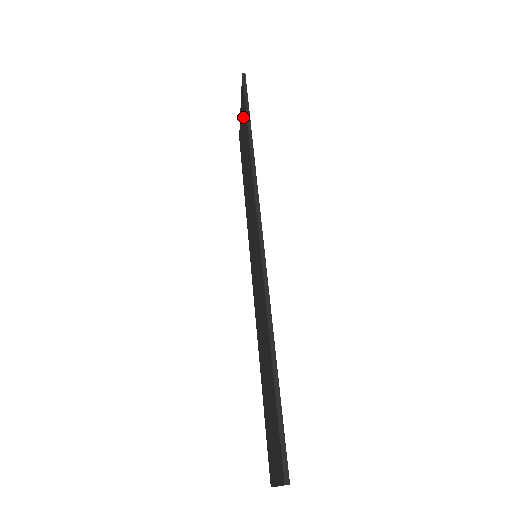
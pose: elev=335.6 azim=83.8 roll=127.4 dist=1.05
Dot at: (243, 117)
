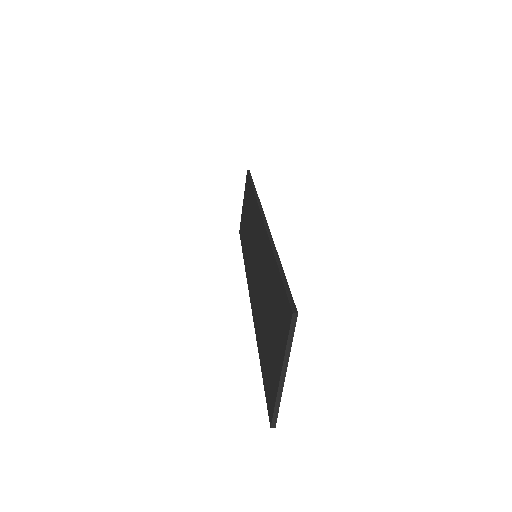
Dot at: (246, 195)
